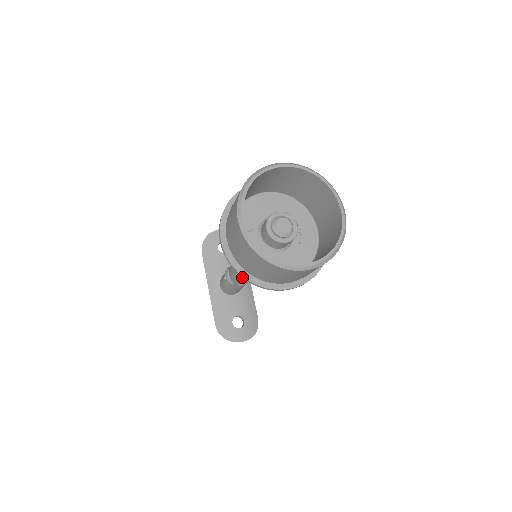
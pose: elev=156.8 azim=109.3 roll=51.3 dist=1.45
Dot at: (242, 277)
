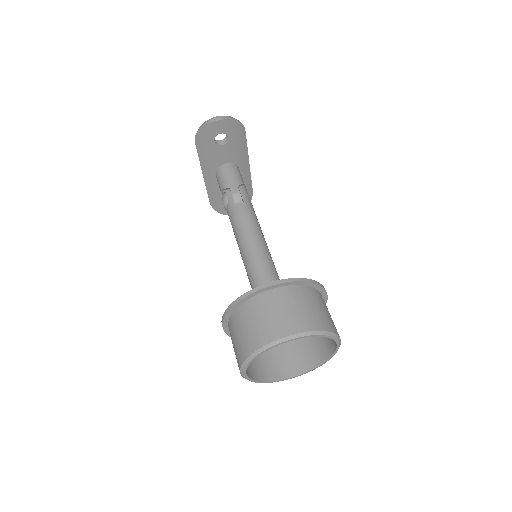
Dot at: occluded
